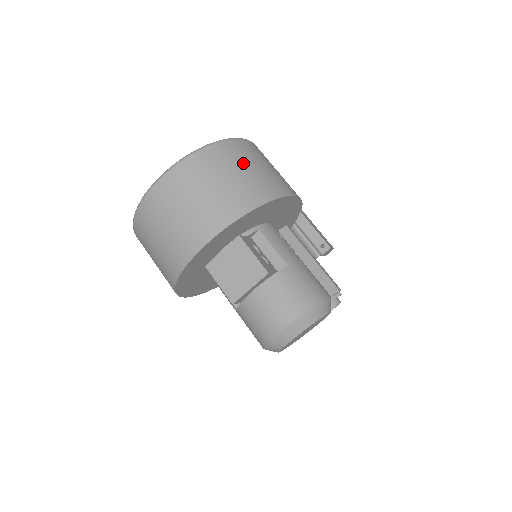
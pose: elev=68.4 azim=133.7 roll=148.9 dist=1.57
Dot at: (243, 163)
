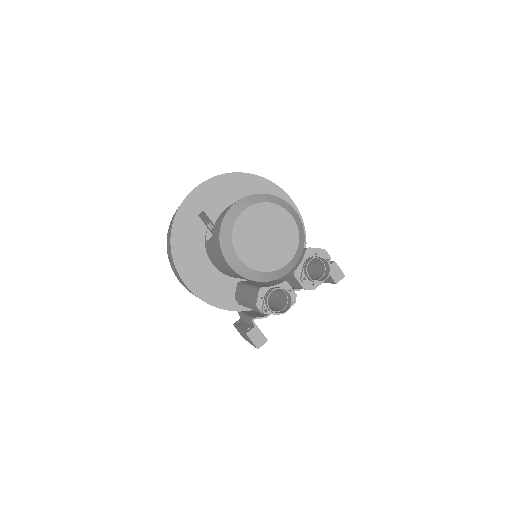
Dot at: occluded
